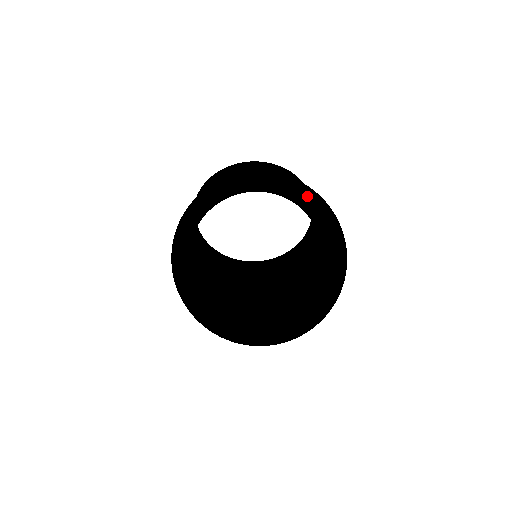
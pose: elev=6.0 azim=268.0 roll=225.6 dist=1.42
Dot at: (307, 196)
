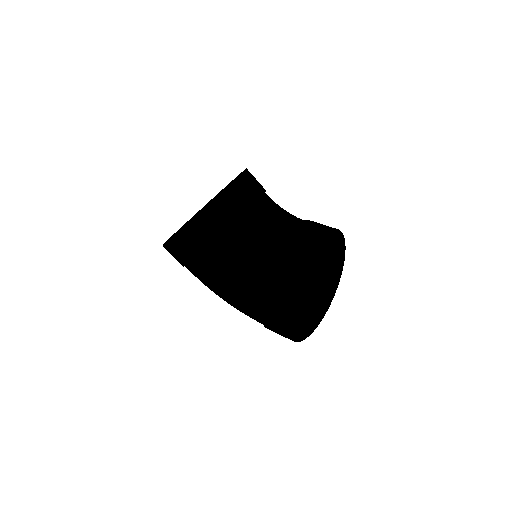
Dot at: occluded
